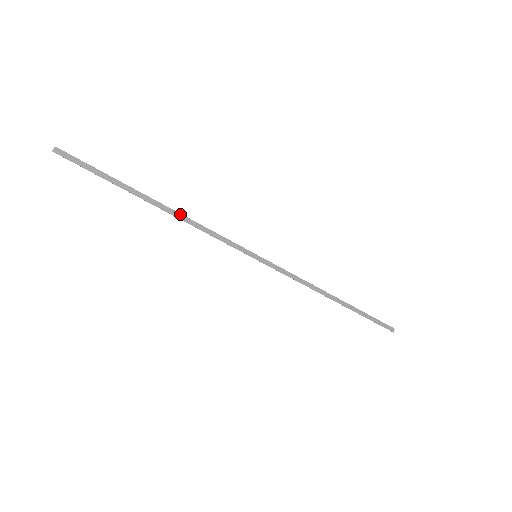
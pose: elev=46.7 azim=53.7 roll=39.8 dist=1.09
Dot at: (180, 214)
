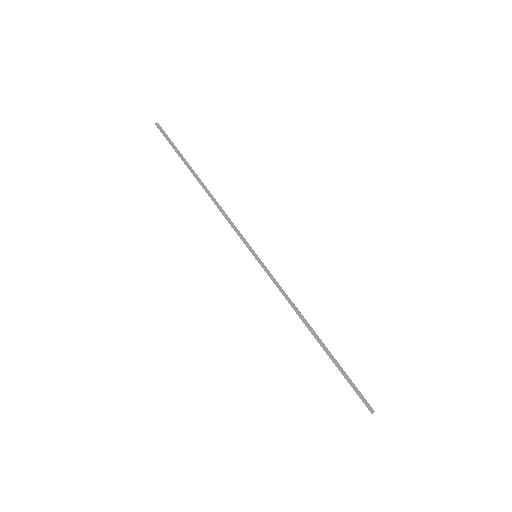
Dot at: (212, 196)
